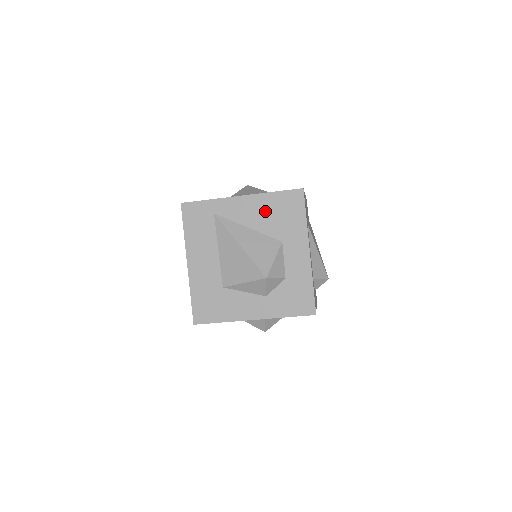
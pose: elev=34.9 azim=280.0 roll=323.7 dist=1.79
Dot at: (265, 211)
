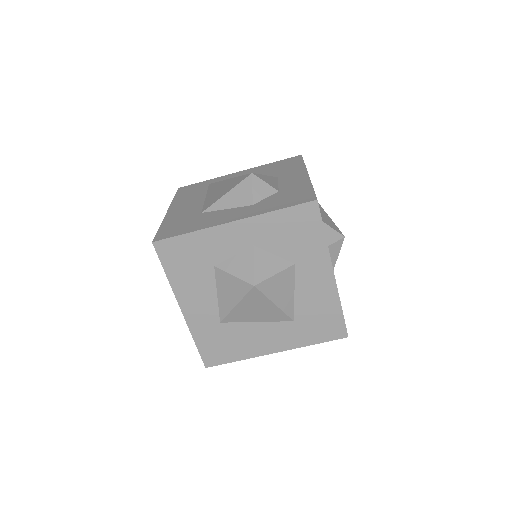
Dot at: (262, 171)
